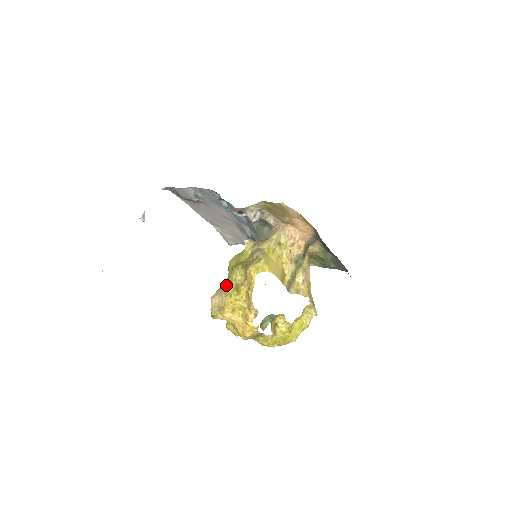
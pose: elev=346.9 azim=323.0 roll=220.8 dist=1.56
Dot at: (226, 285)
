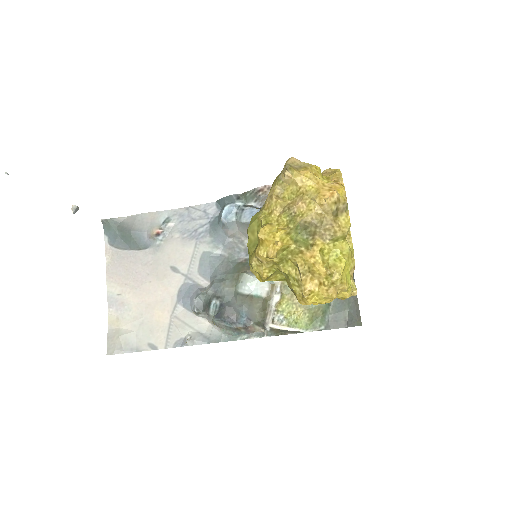
Dot at: occluded
